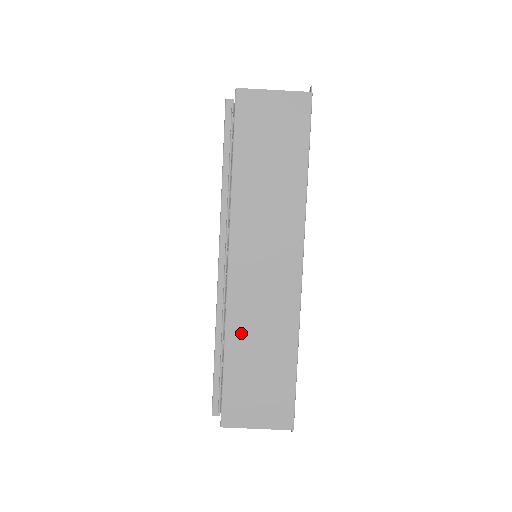
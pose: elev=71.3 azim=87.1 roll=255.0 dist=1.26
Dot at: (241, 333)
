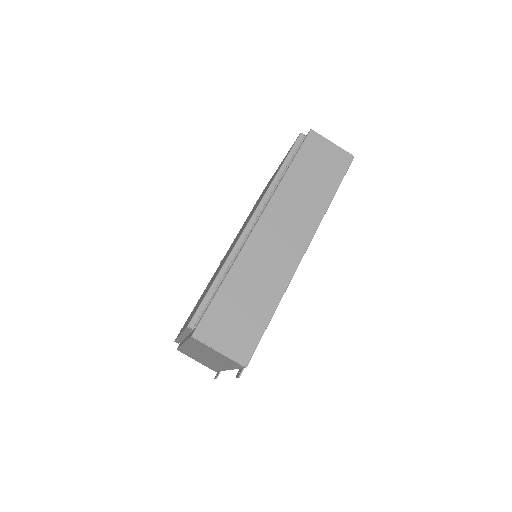
Dot at: (243, 274)
